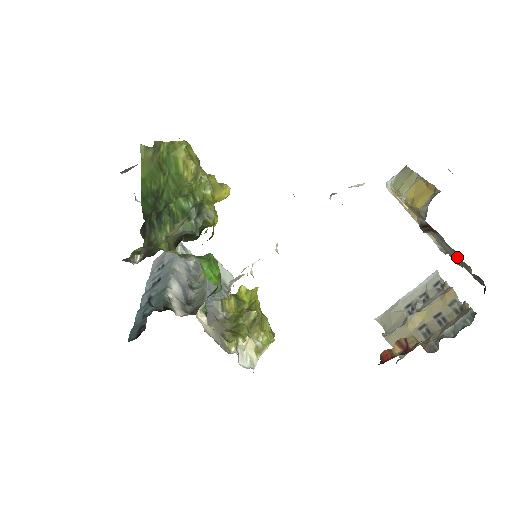
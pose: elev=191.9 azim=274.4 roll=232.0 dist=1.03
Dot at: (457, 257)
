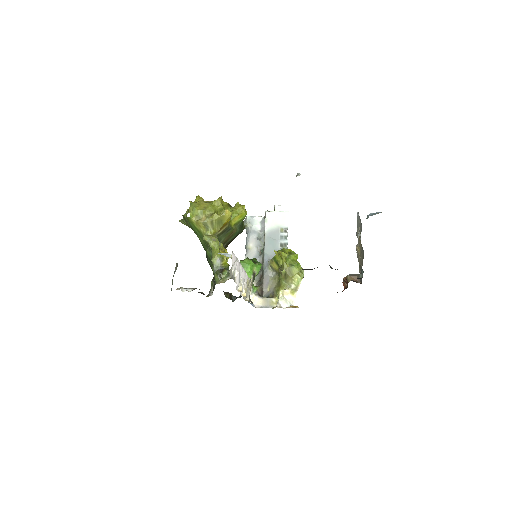
Dot at: occluded
